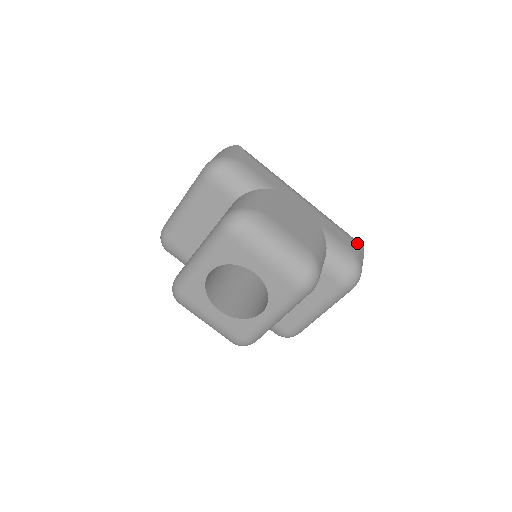
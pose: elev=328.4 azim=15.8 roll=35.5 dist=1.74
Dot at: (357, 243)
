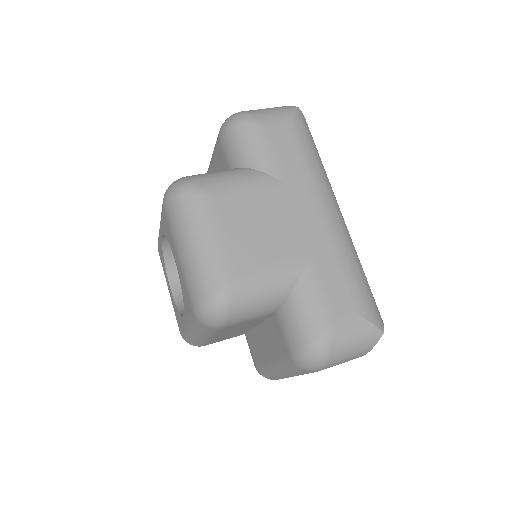
Dot at: (364, 318)
